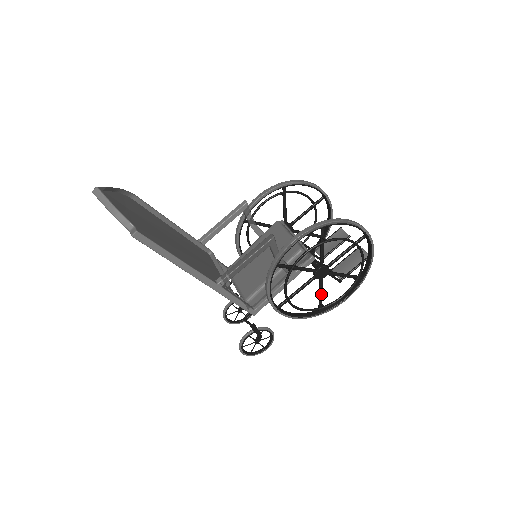
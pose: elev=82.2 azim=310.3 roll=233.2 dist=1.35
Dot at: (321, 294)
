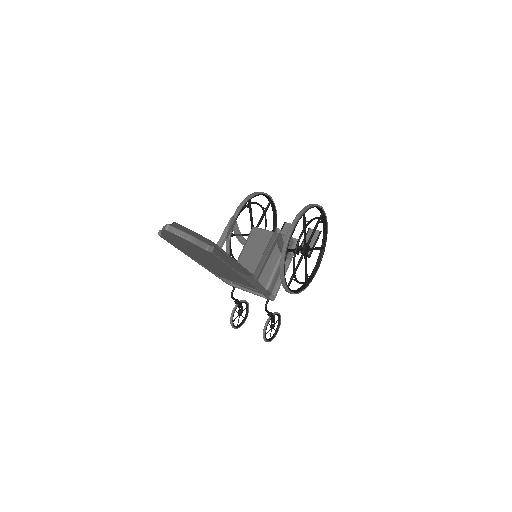
Dot at: occluded
